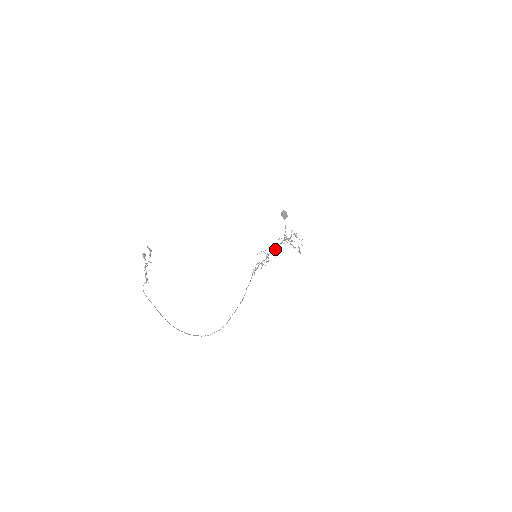
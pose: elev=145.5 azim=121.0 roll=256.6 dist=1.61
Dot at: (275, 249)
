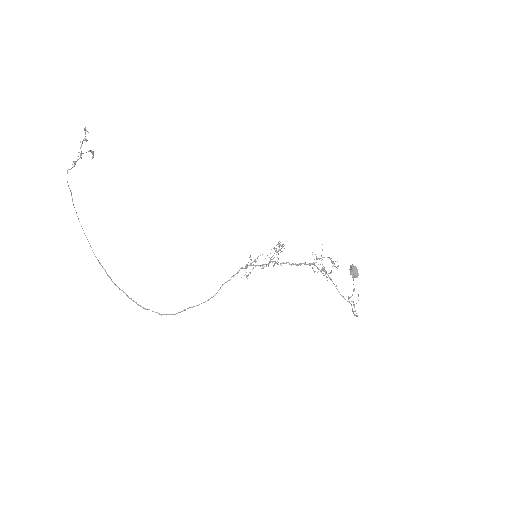
Dot at: occluded
